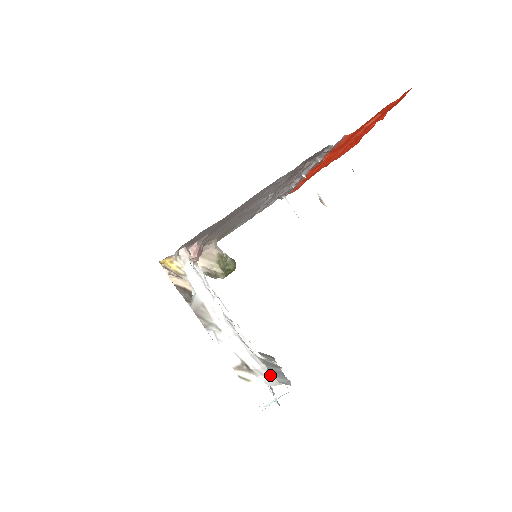
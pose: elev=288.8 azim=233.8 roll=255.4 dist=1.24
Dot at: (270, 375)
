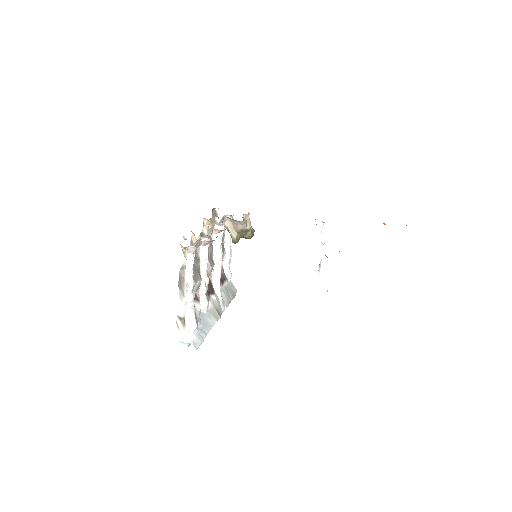
Dot at: (193, 334)
